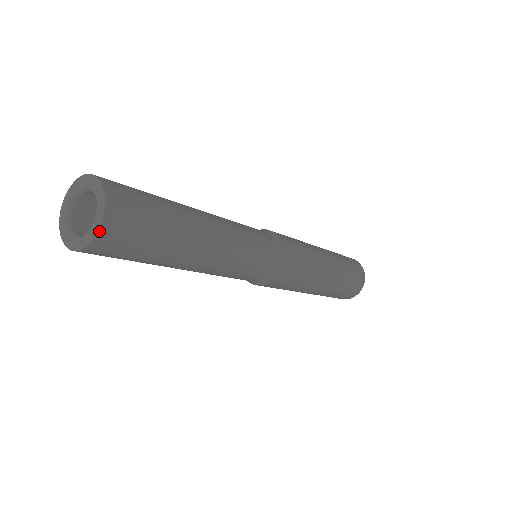
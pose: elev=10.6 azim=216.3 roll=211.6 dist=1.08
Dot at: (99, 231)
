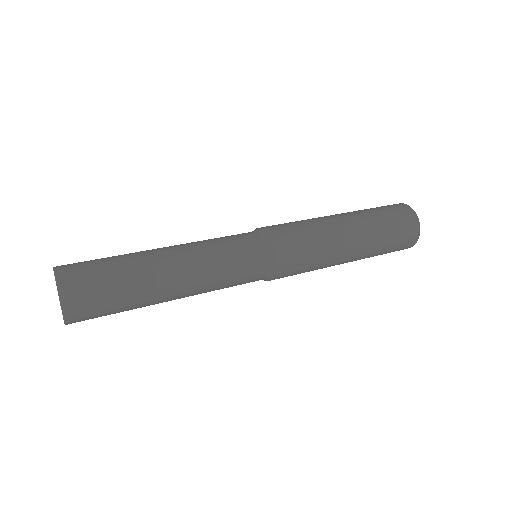
Dot at: occluded
